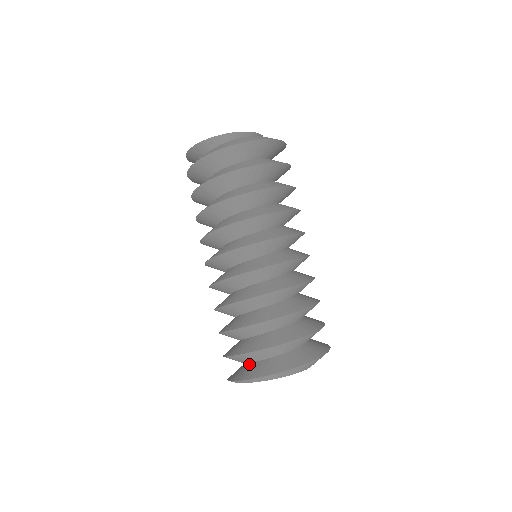
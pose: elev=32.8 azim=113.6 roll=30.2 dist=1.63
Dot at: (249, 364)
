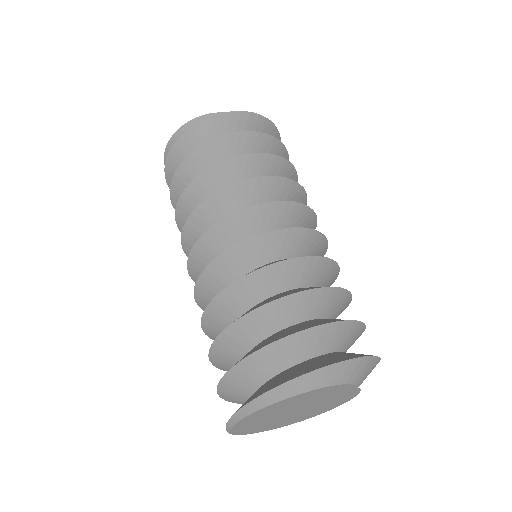
Dot at: (258, 388)
